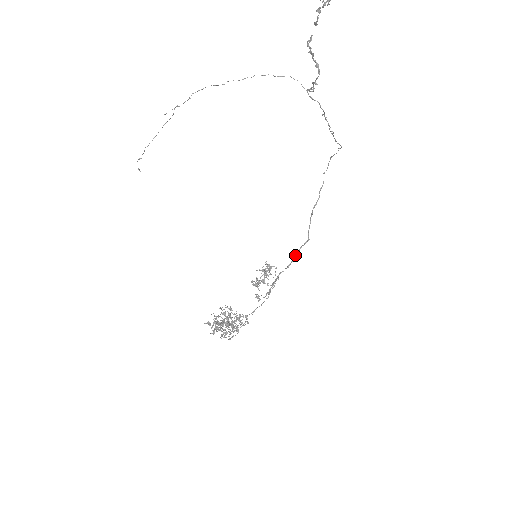
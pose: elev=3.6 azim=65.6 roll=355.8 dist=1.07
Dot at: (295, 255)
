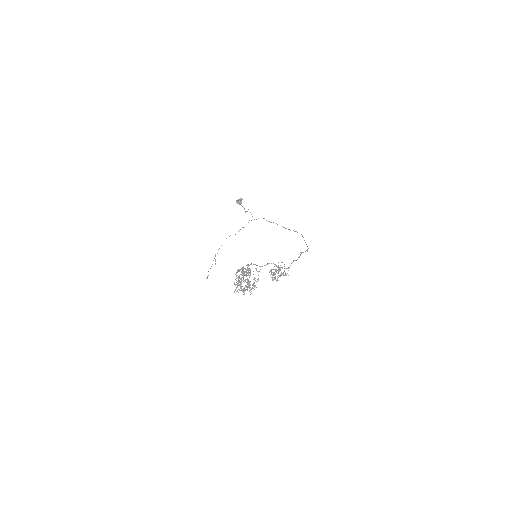
Dot at: occluded
